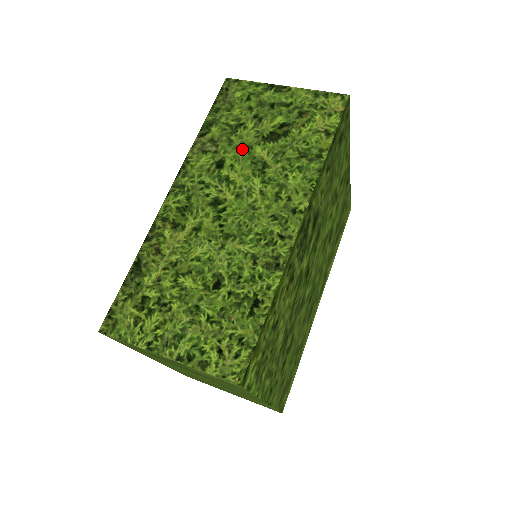
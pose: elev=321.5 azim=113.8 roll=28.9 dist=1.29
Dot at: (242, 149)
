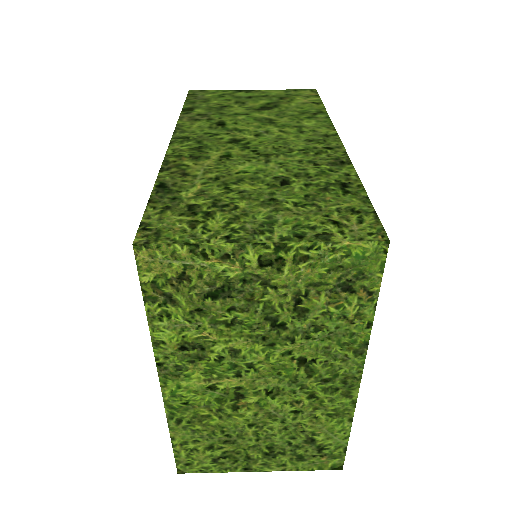
Dot at: (238, 115)
